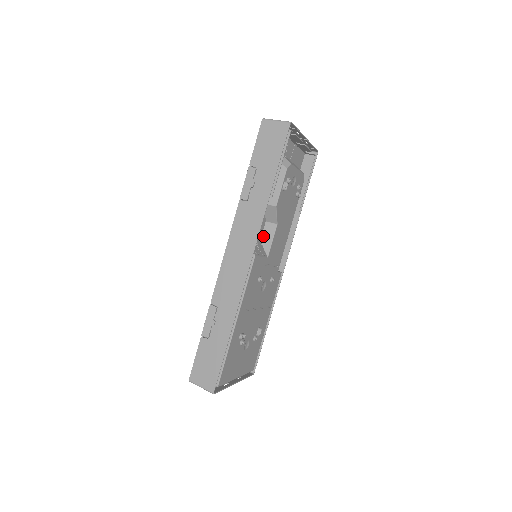
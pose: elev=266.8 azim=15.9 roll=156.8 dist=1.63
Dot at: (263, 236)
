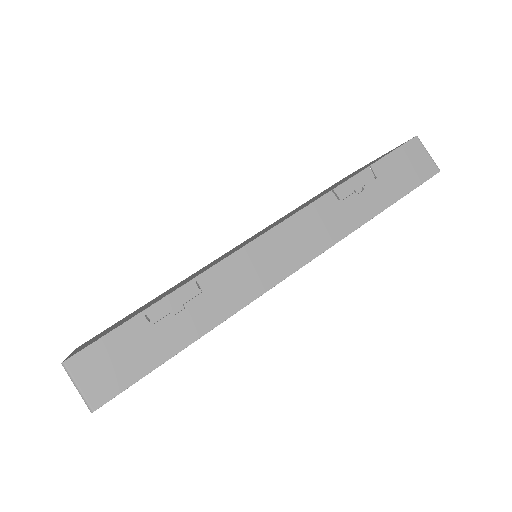
Dot at: occluded
